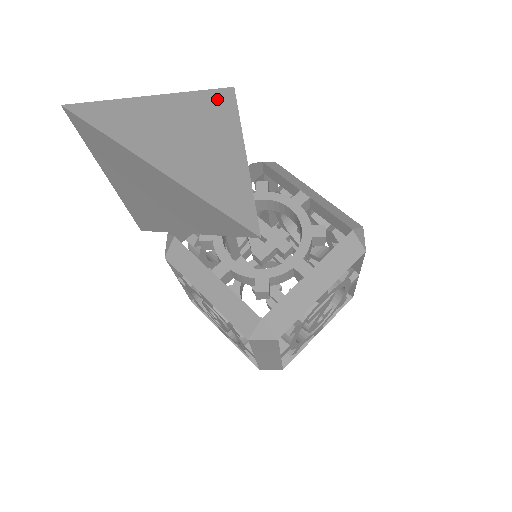
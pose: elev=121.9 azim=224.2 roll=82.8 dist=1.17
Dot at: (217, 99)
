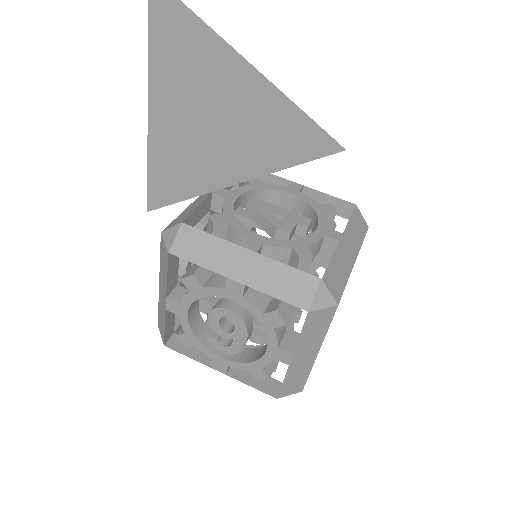
Dot at: occluded
